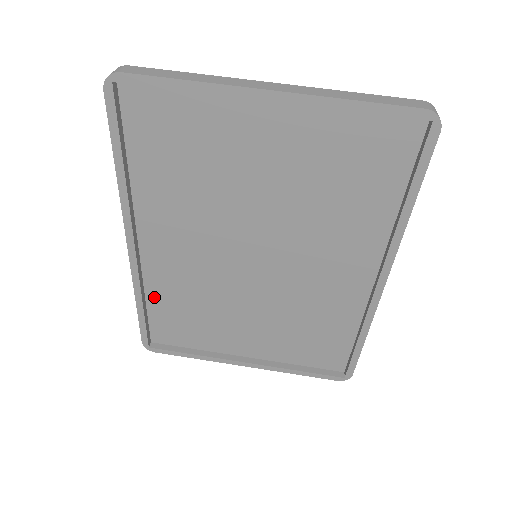
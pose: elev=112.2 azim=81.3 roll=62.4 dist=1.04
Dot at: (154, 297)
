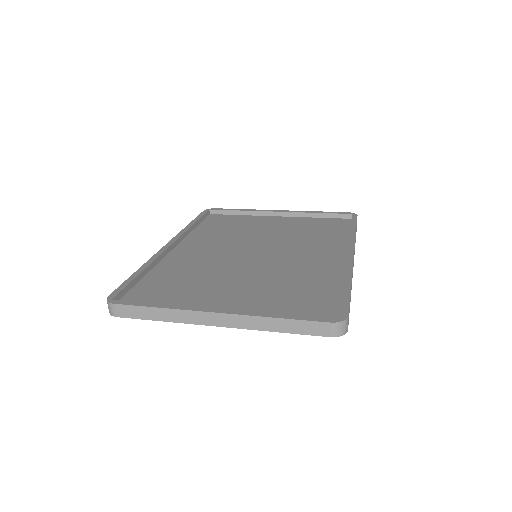
Dot at: (155, 274)
